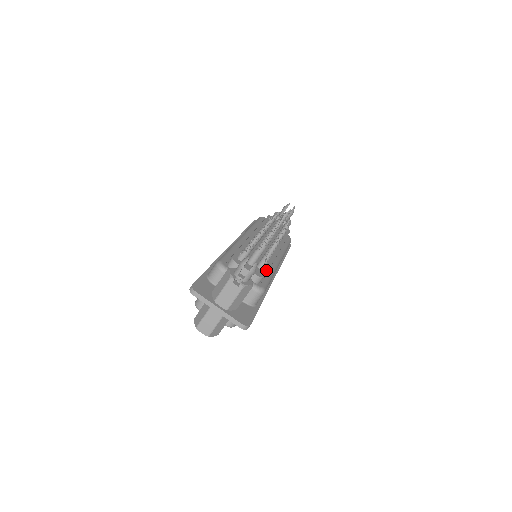
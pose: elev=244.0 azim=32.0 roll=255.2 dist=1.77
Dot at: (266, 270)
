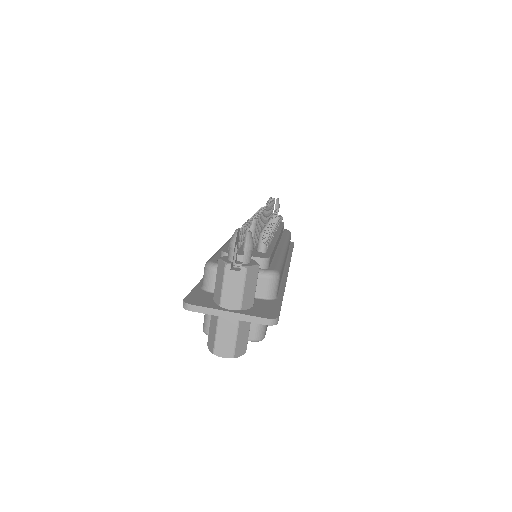
Dot at: (270, 252)
